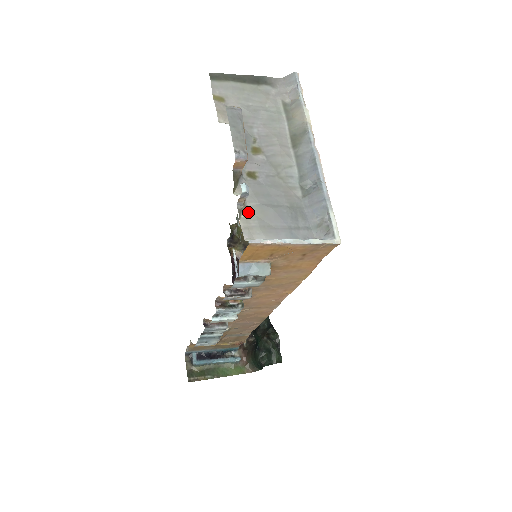
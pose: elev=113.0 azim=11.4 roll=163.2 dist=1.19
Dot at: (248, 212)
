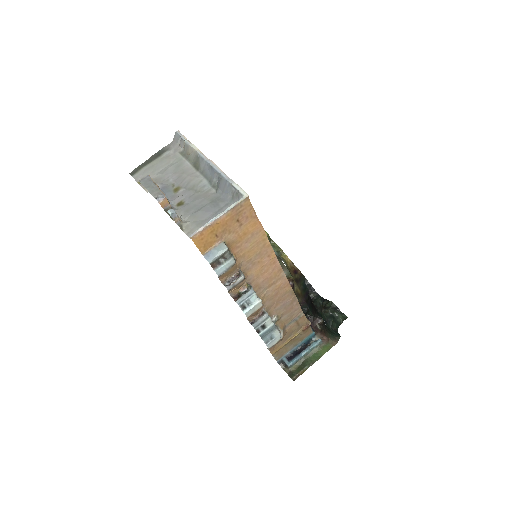
Dot at: (186, 224)
